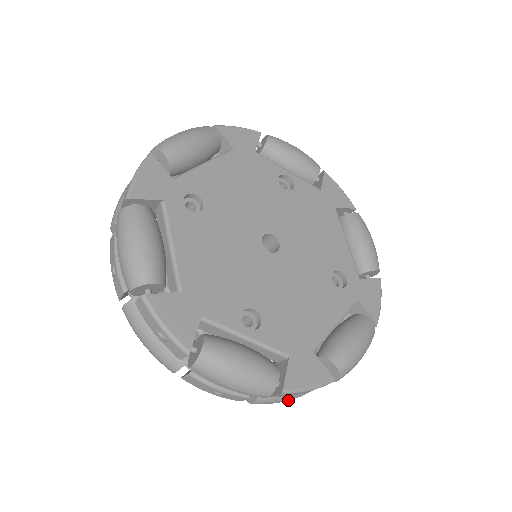
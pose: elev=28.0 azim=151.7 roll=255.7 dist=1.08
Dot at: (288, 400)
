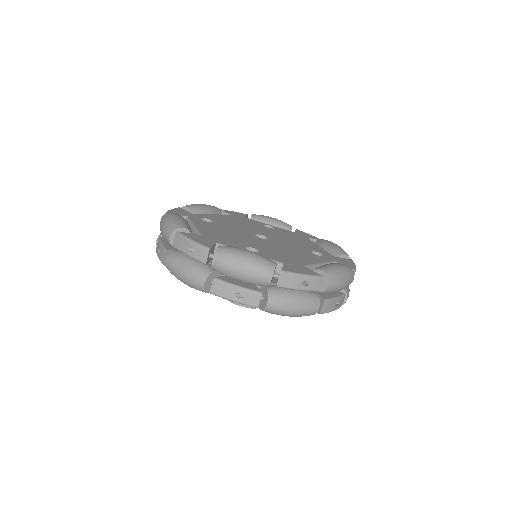
Dot at: (296, 308)
